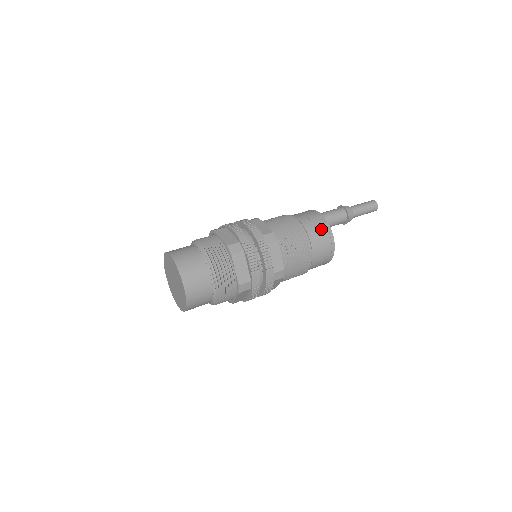
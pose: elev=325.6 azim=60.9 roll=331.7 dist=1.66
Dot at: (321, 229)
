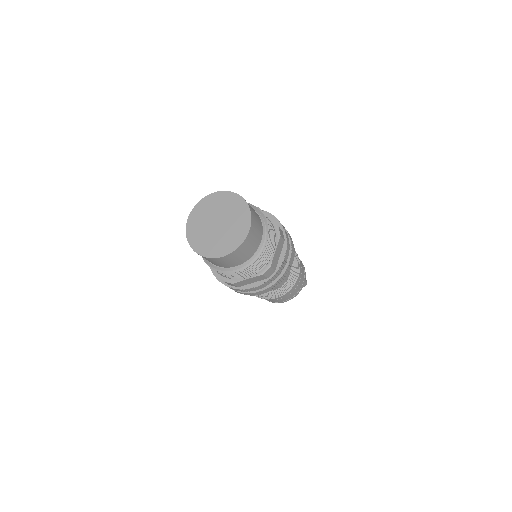
Dot at: (303, 269)
